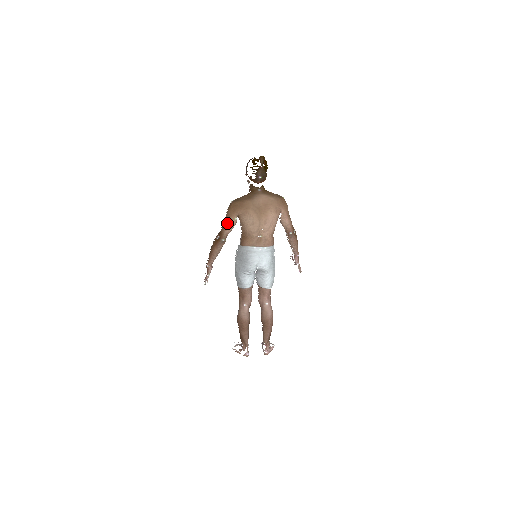
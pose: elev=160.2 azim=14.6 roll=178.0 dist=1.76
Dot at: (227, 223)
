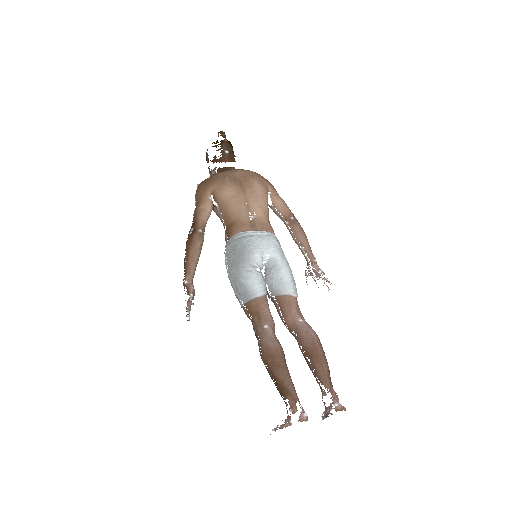
Dot at: (199, 205)
